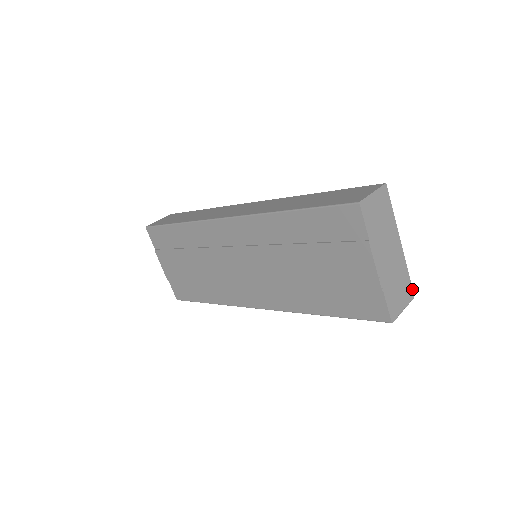
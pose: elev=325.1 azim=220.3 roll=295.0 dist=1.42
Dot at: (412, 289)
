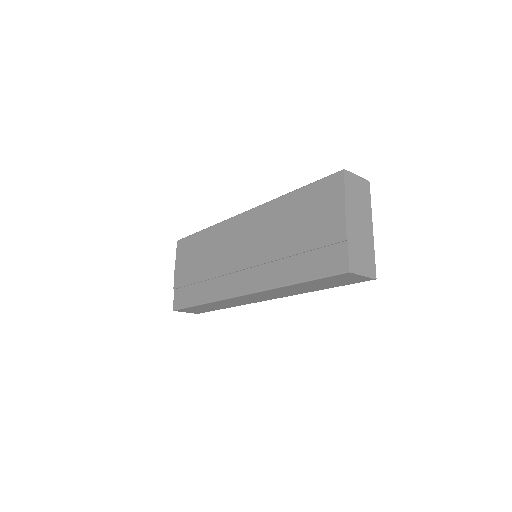
Dot at: (375, 271)
